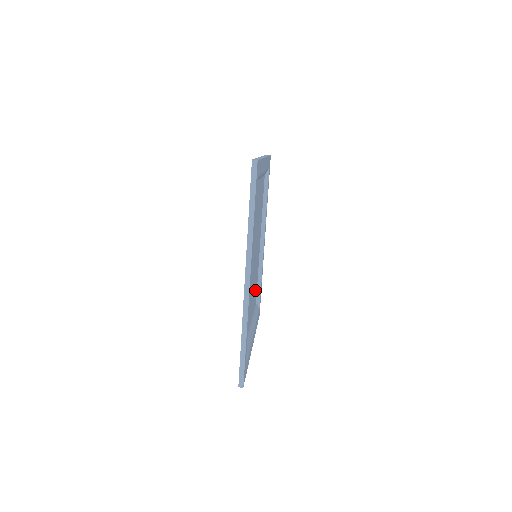
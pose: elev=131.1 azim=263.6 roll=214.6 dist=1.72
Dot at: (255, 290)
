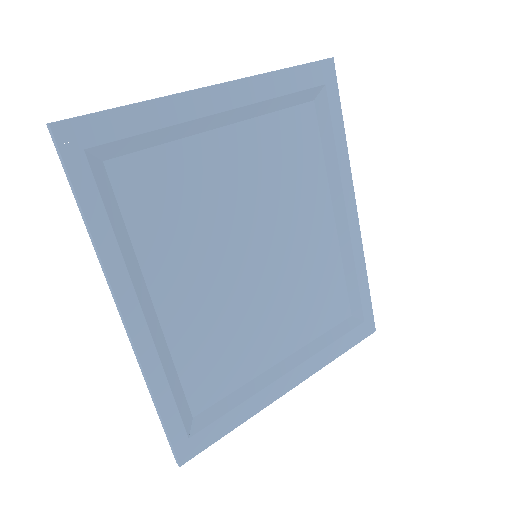
Dot at: (322, 299)
